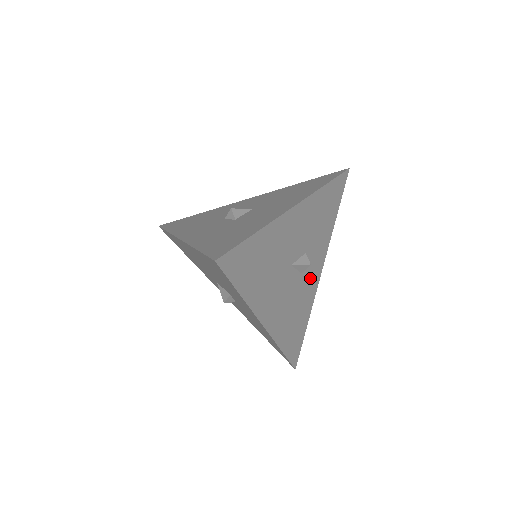
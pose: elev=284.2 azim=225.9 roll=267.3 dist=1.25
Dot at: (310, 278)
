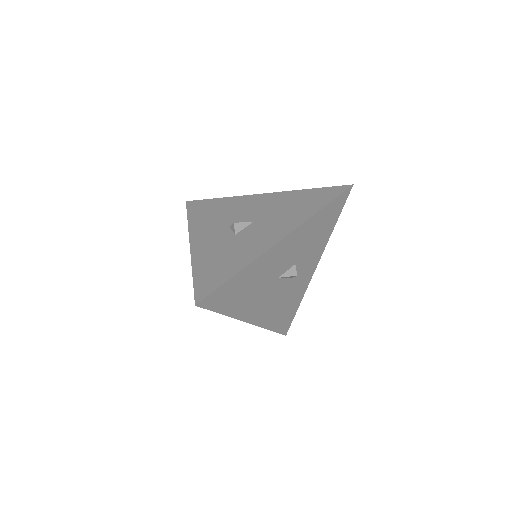
Dot at: (302, 277)
